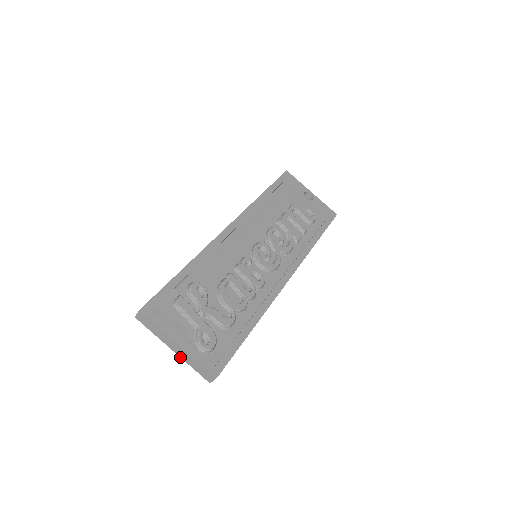
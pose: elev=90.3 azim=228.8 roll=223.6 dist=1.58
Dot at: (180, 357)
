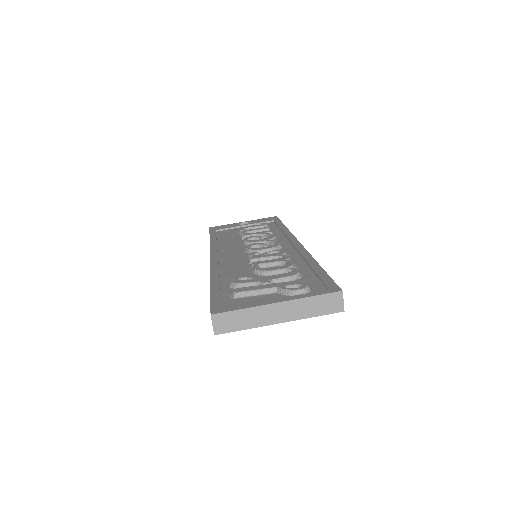
Dot at: occluded
